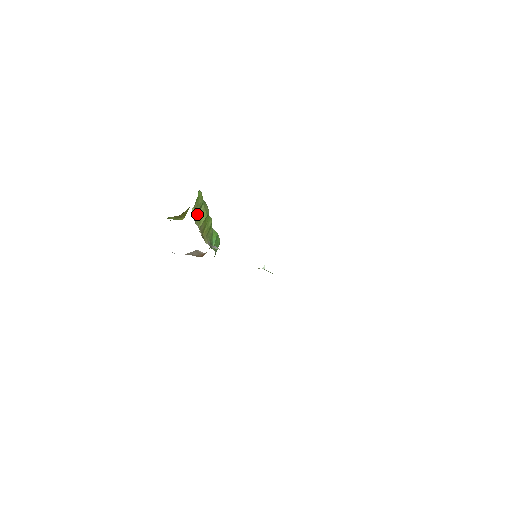
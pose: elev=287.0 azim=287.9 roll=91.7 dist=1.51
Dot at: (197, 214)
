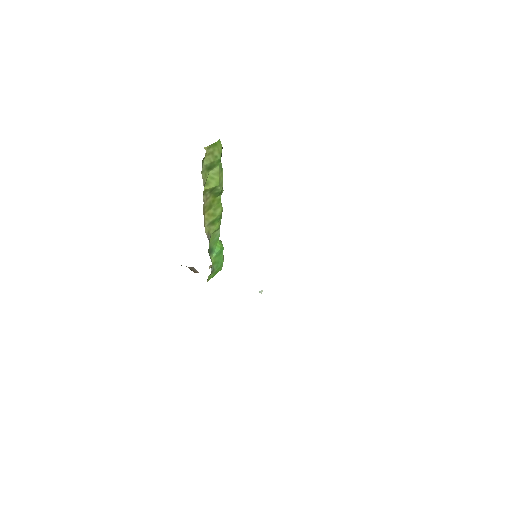
Dot at: (208, 168)
